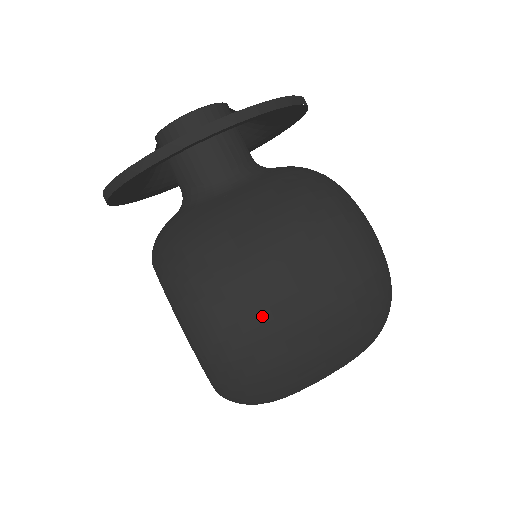
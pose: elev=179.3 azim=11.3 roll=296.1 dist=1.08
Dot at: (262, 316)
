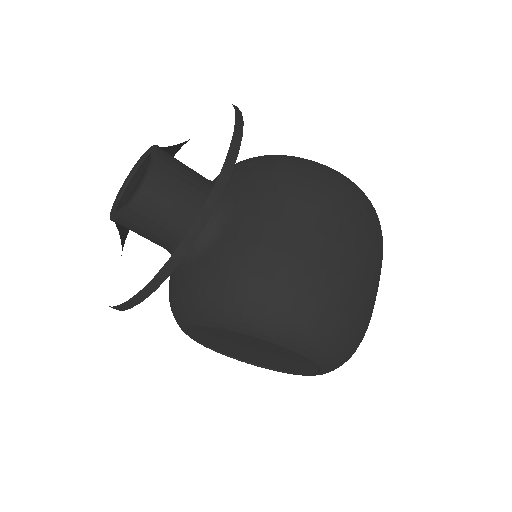
Dot at: (346, 290)
